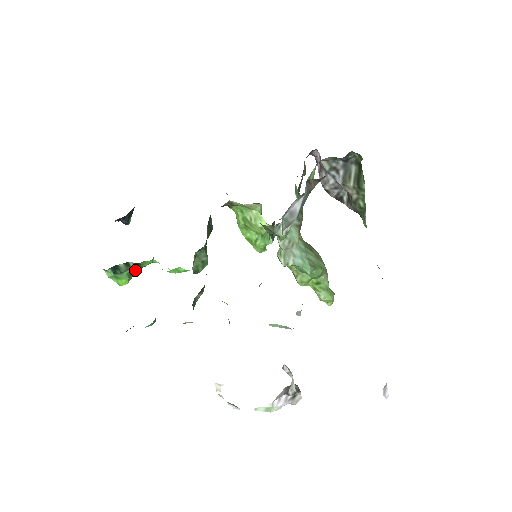
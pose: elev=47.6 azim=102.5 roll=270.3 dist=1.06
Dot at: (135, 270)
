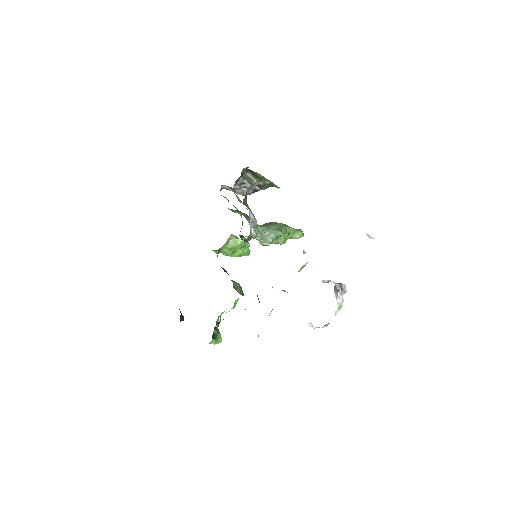
Dot at: (218, 329)
